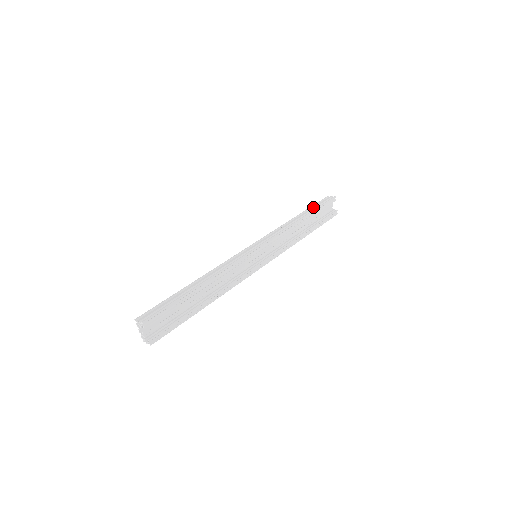
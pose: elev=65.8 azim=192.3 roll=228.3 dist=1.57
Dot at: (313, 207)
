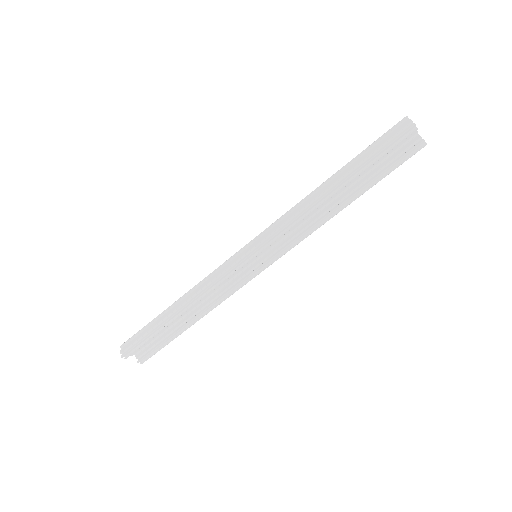
Dot at: (362, 157)
